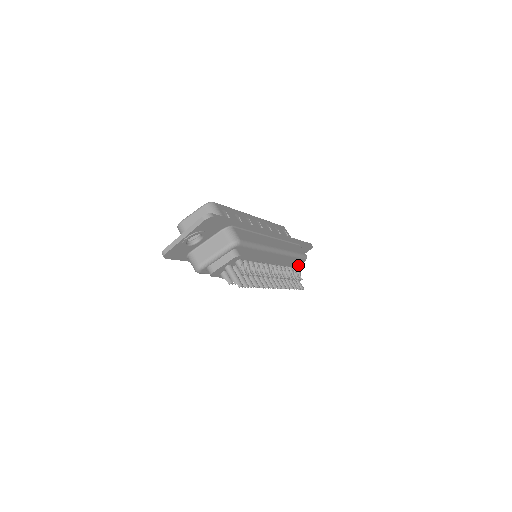
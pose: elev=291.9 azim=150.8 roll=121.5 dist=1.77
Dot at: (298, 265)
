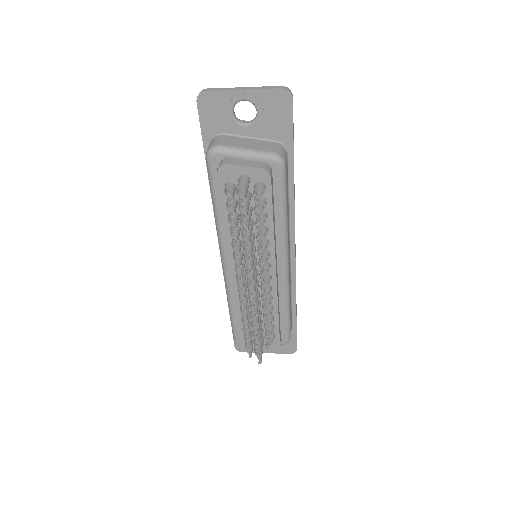
Dot at: (279, 328)
